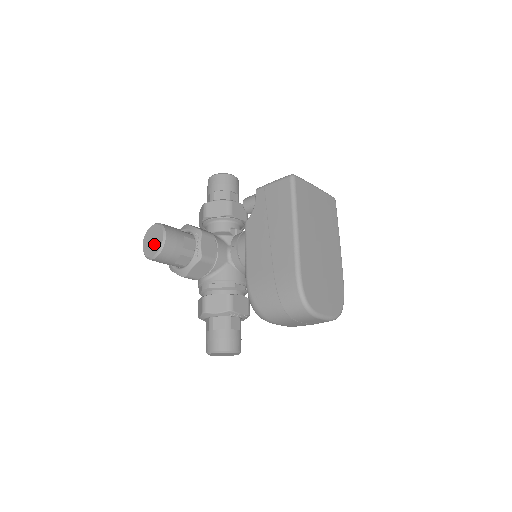
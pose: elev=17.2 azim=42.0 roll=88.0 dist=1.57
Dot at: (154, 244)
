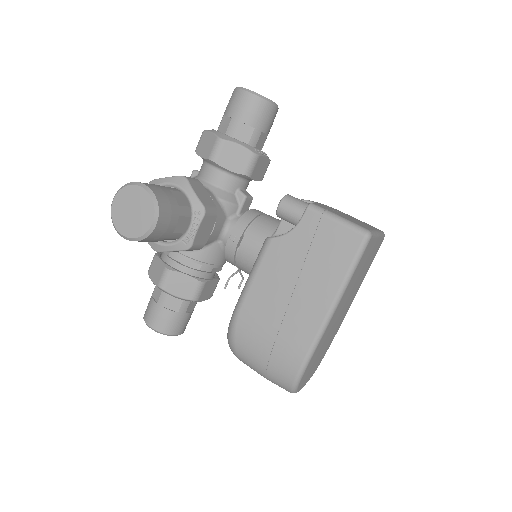
Dot at: (133, 220)
